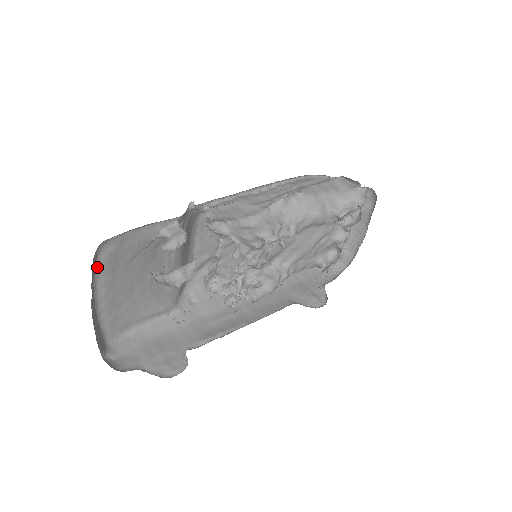
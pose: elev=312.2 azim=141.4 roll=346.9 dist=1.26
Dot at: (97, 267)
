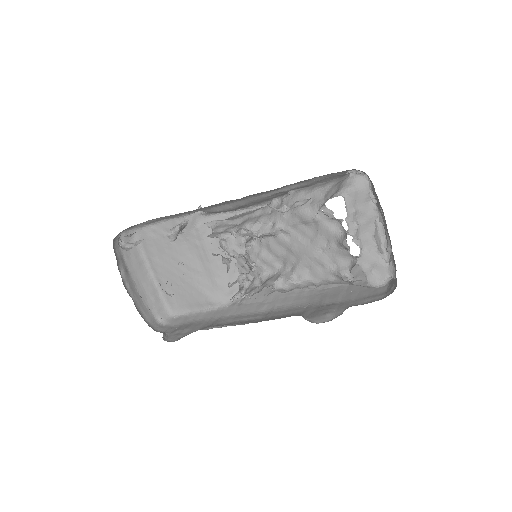
Dot at: (144, 250)
